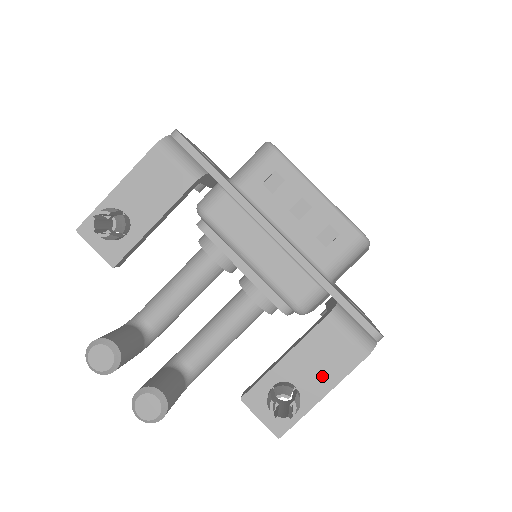
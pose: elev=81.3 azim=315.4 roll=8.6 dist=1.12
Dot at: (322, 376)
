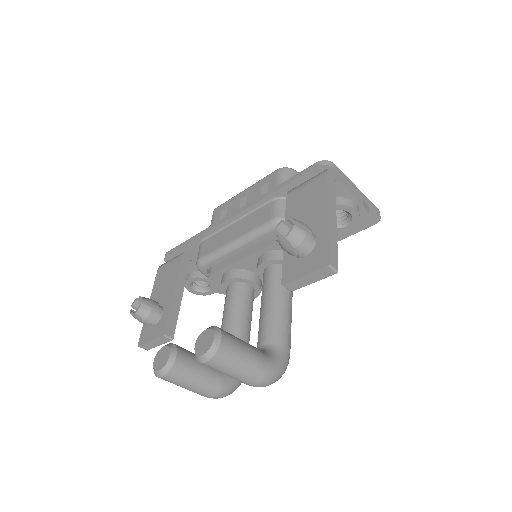
Dot at: (314, 210)
